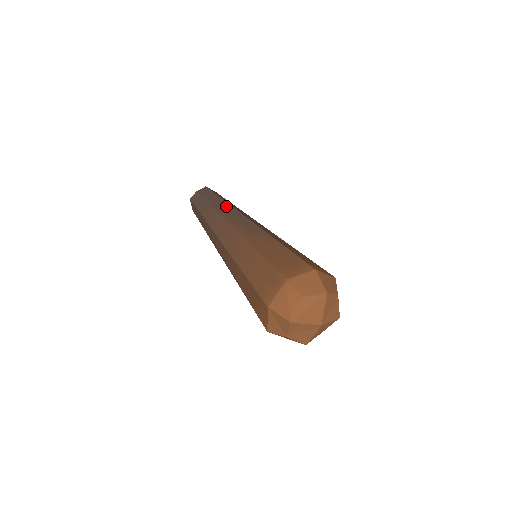
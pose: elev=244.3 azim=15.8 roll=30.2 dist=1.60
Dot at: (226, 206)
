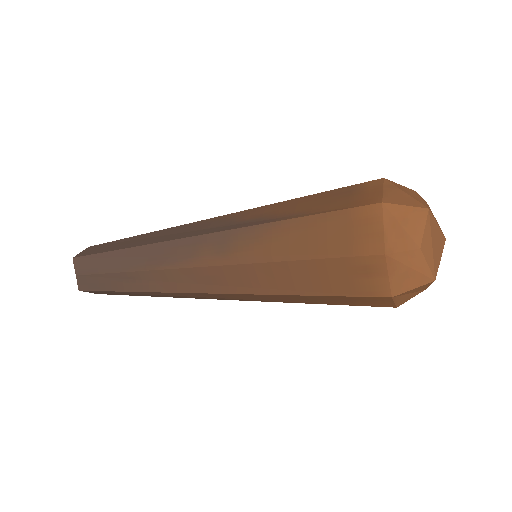
Dot at: (143, 253)
